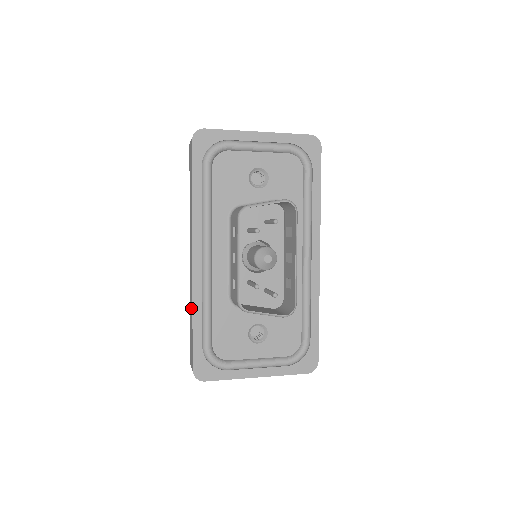
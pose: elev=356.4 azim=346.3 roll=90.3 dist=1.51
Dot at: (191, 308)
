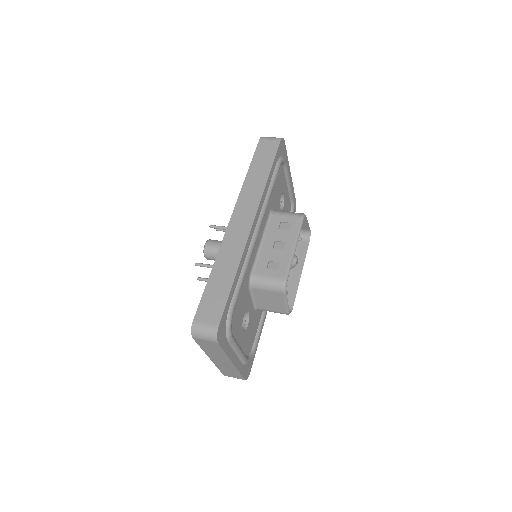
Dot at: (229, 264)
